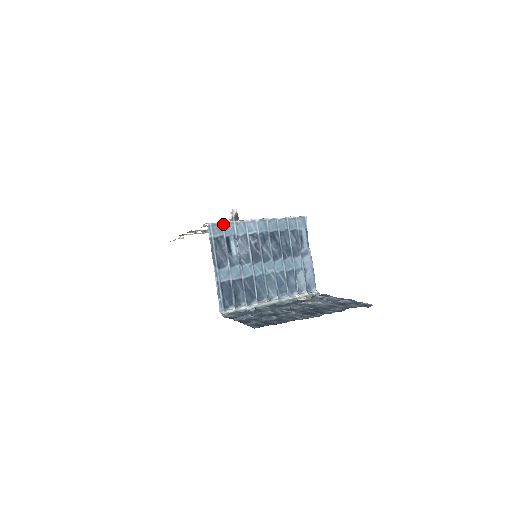
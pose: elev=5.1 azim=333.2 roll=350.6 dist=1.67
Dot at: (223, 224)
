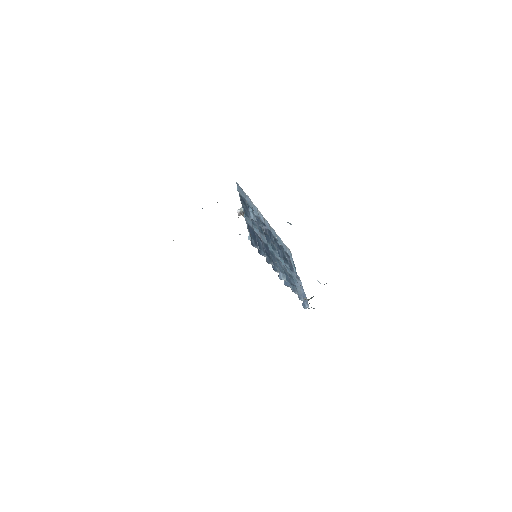
Dot at: (245, 194)
